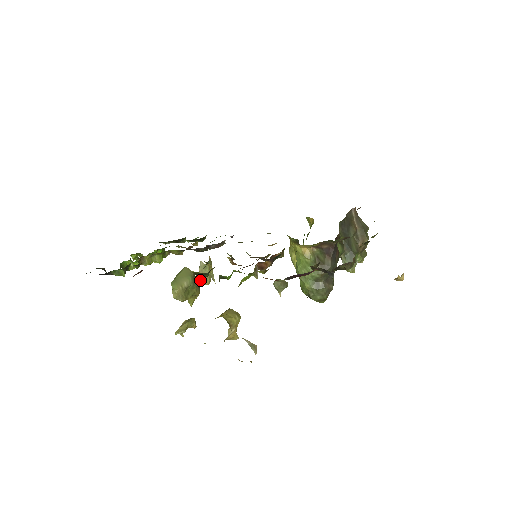
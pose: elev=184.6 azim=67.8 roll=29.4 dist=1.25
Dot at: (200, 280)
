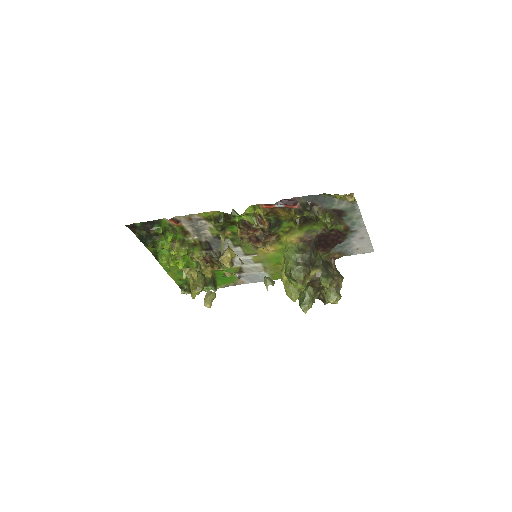
Dot at: occluded
